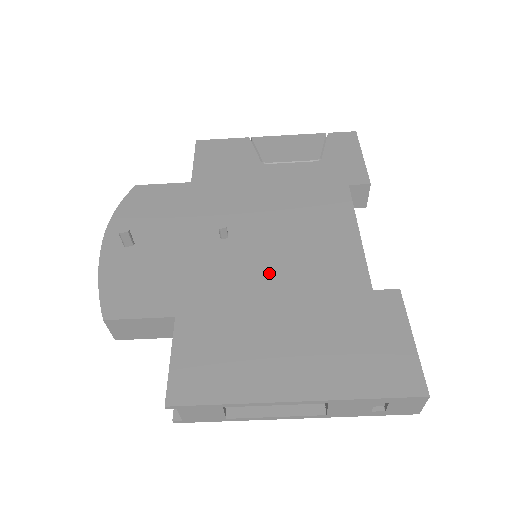
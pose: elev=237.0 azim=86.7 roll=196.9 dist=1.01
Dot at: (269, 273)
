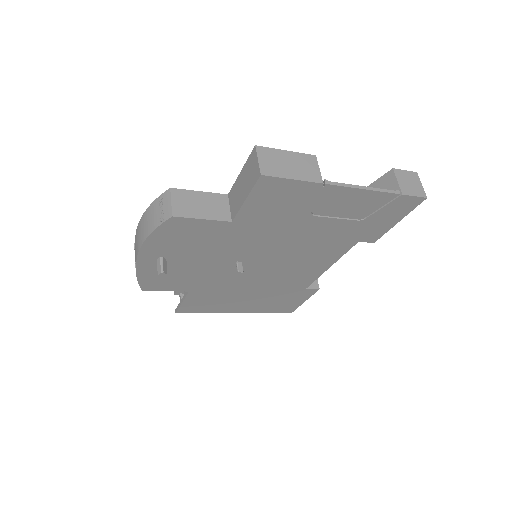
Dot at: (256, 280)
